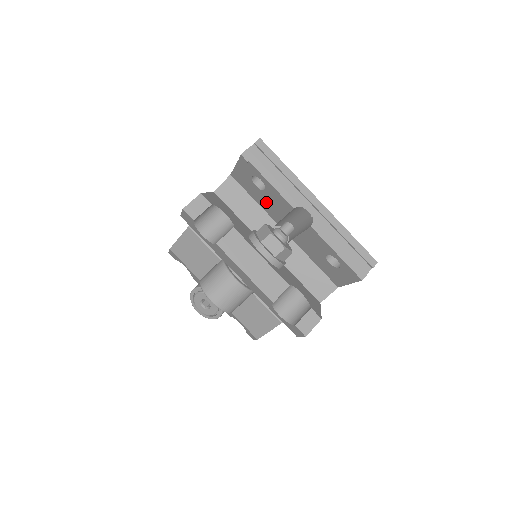
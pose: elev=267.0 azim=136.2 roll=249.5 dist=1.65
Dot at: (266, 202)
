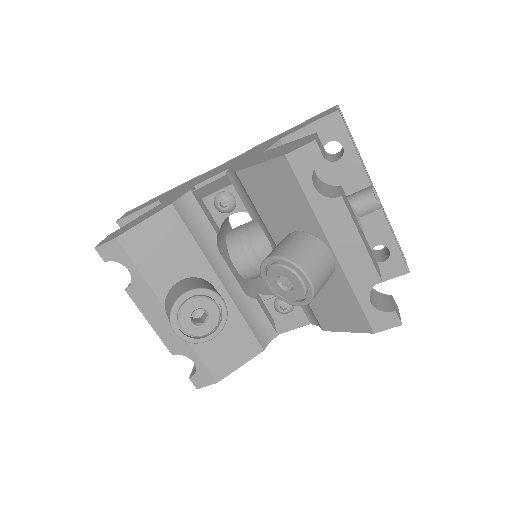
Dot at: (322, 179)
